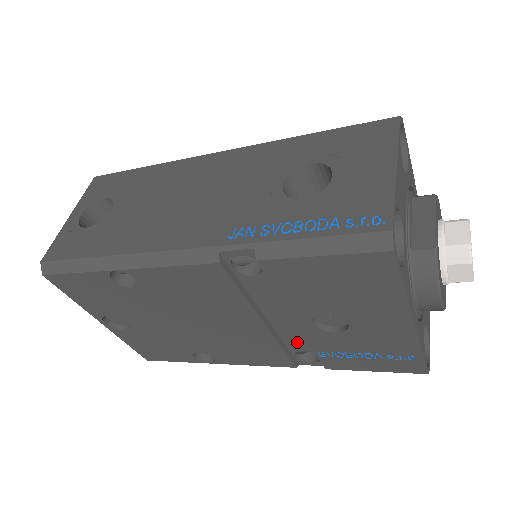
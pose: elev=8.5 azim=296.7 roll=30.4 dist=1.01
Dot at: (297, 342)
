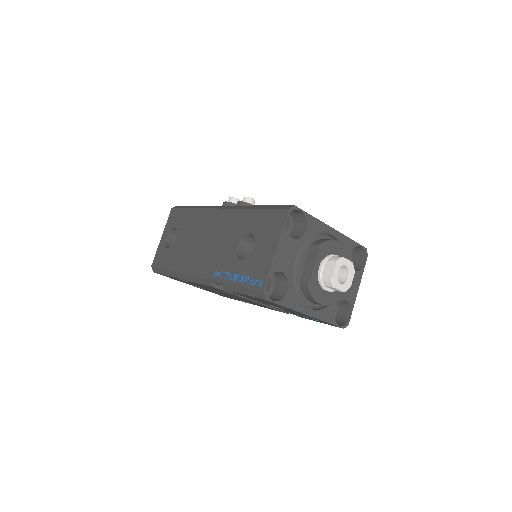
Dot at: occluded
